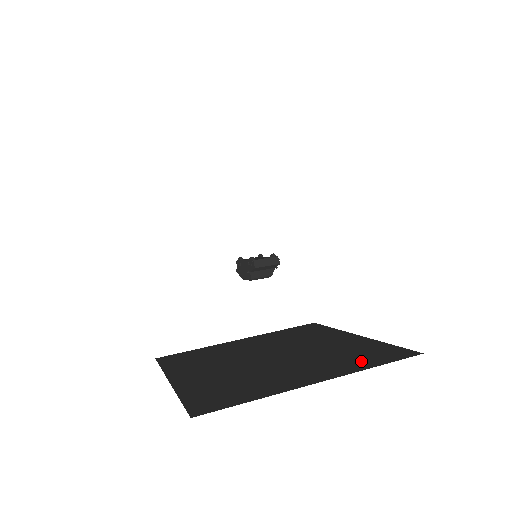
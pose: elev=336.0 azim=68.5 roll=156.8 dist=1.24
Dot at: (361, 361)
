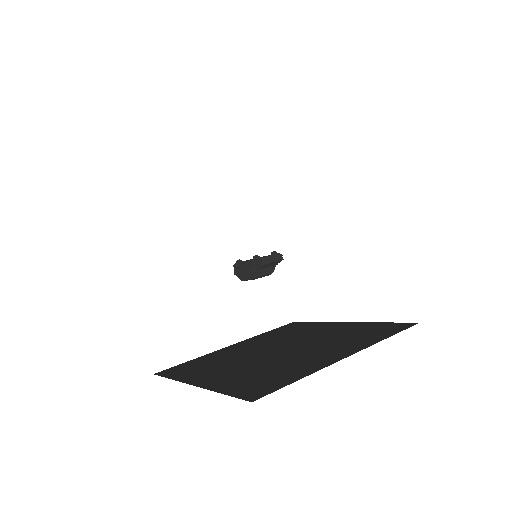
Dot at: (371, 337)
